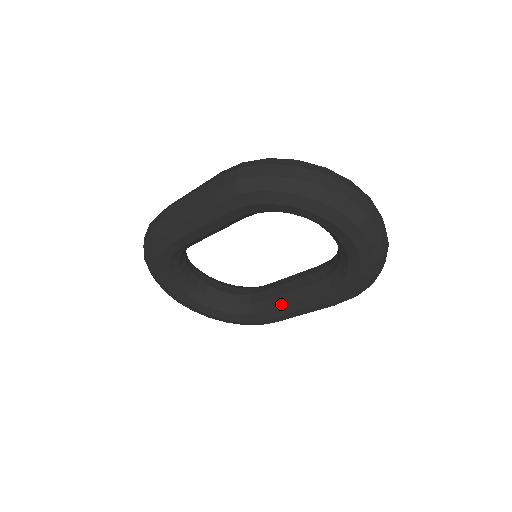
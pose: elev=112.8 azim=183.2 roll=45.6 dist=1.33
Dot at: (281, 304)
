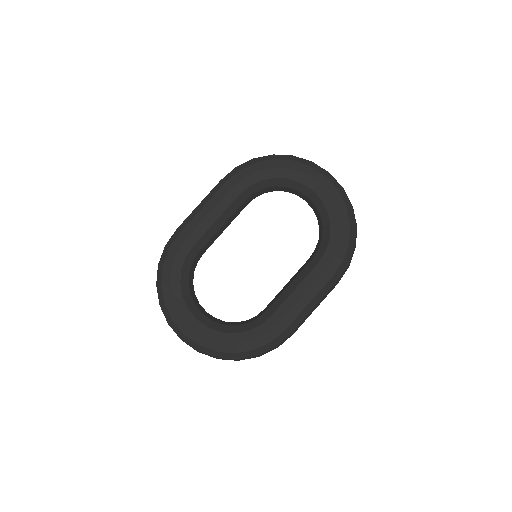
Dot at: (286, 296)
